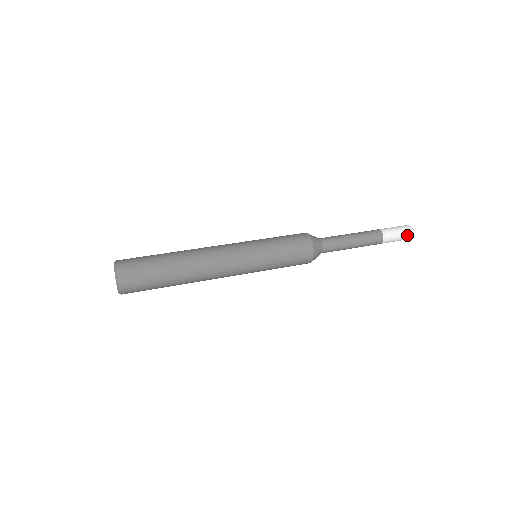
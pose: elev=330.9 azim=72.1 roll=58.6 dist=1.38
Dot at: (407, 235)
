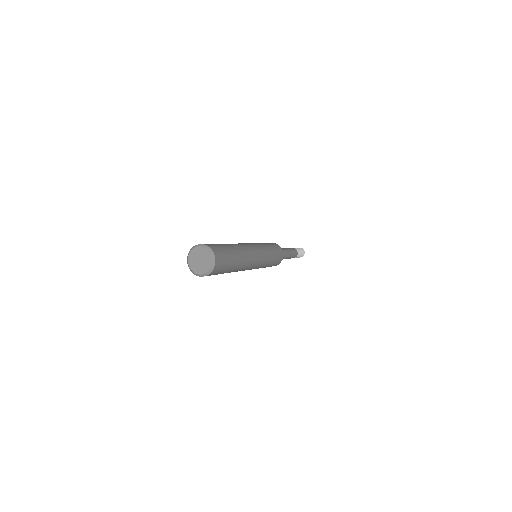
Dot at: (301, 248)
